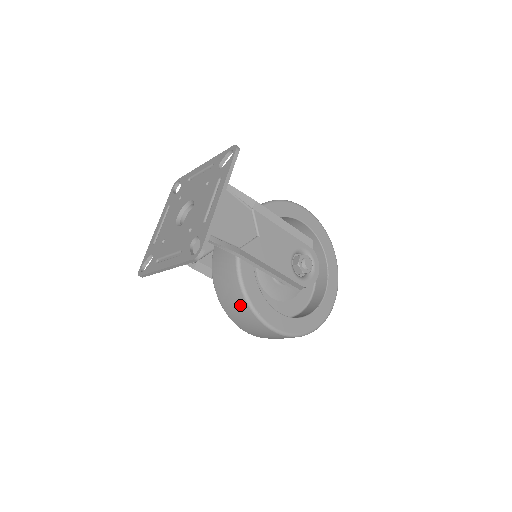
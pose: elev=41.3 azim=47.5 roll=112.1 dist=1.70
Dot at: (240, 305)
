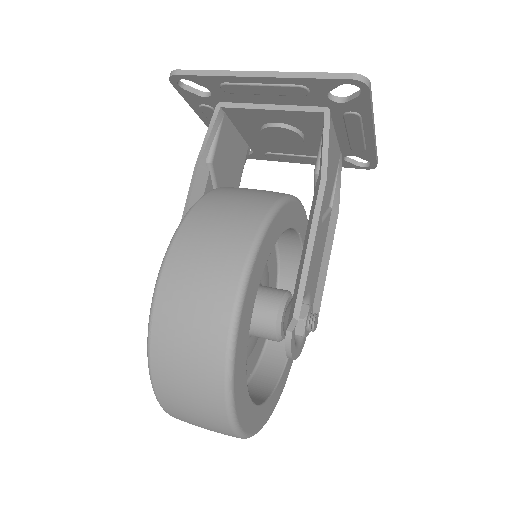
Dot at: (243, 218)
